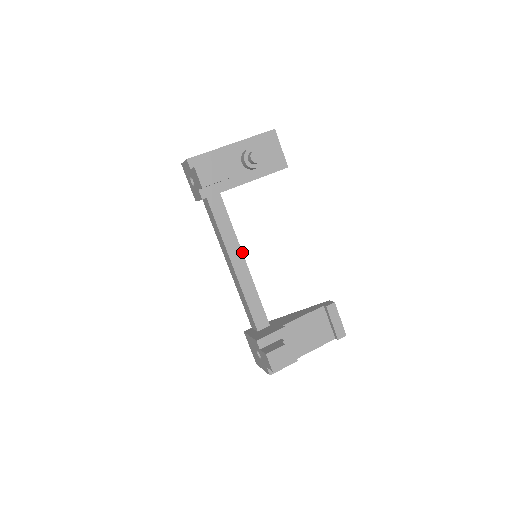
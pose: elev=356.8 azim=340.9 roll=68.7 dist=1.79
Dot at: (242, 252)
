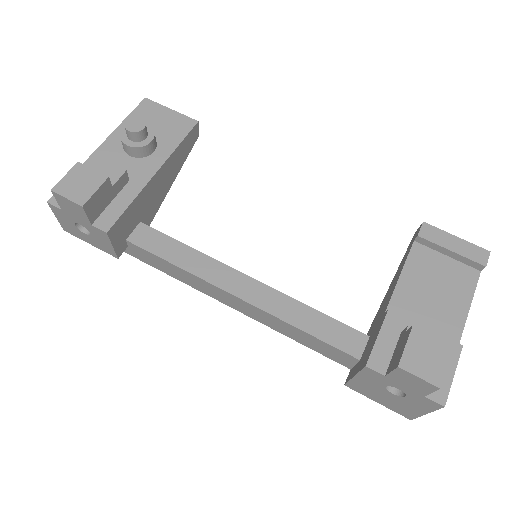
Dot at: (234, 269)
